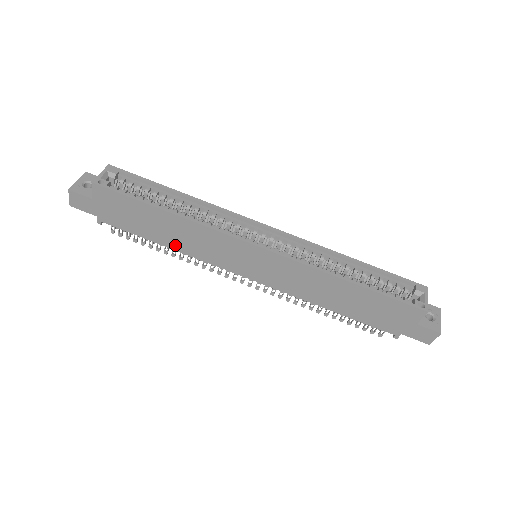
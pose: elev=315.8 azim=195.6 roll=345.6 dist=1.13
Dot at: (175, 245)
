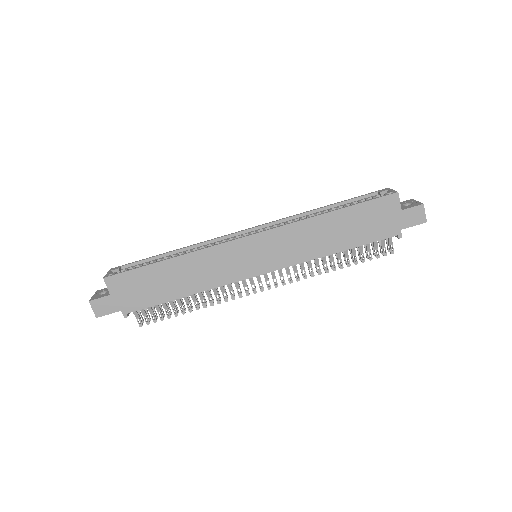
Dot at: (192, 288)
